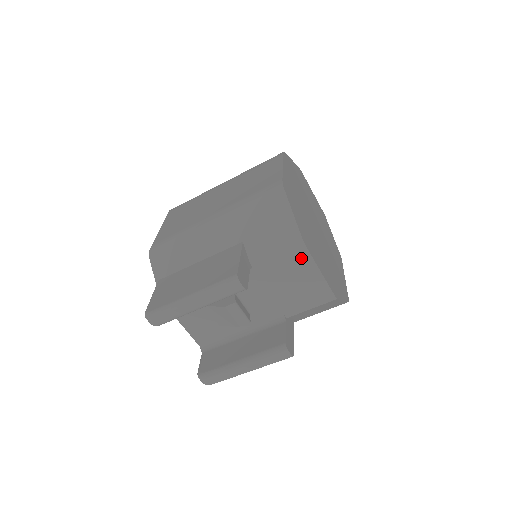
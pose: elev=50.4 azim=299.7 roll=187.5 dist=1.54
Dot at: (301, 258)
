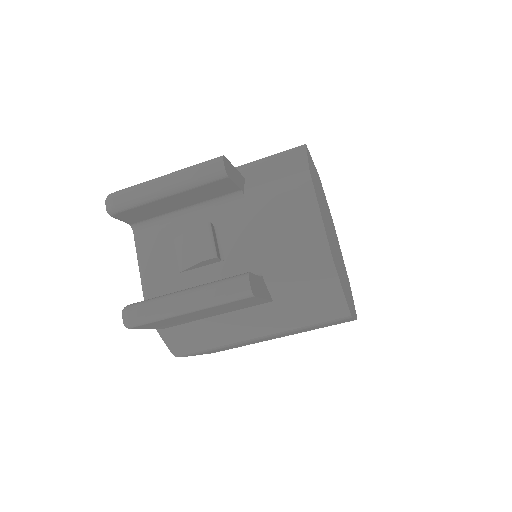
Dot at: (302, 191)
